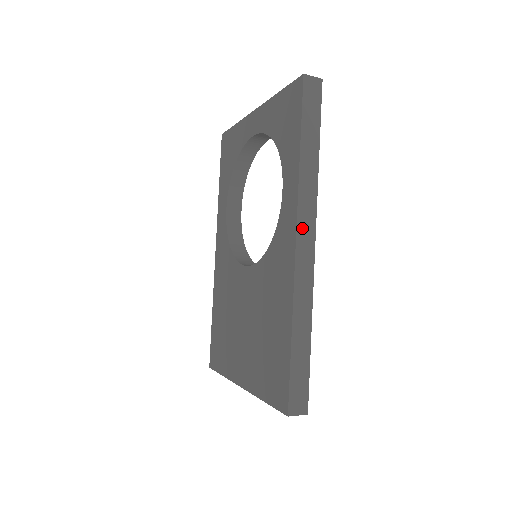
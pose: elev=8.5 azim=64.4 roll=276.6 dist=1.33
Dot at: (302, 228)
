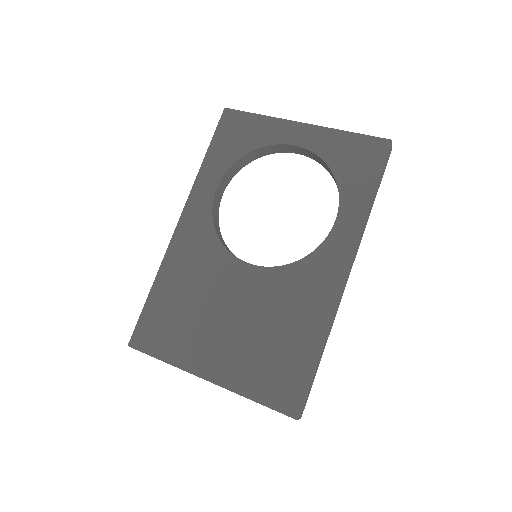
Dot at: (352, 262)
